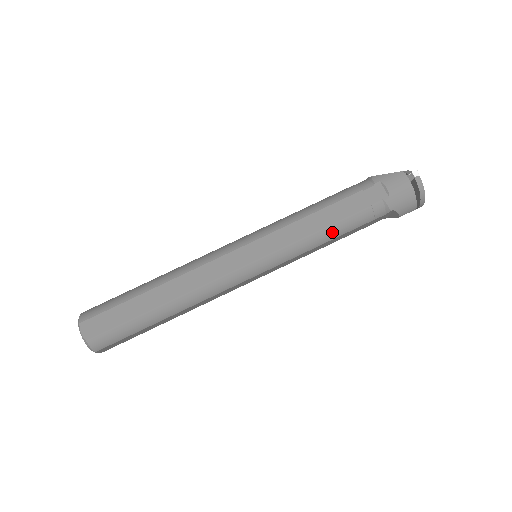
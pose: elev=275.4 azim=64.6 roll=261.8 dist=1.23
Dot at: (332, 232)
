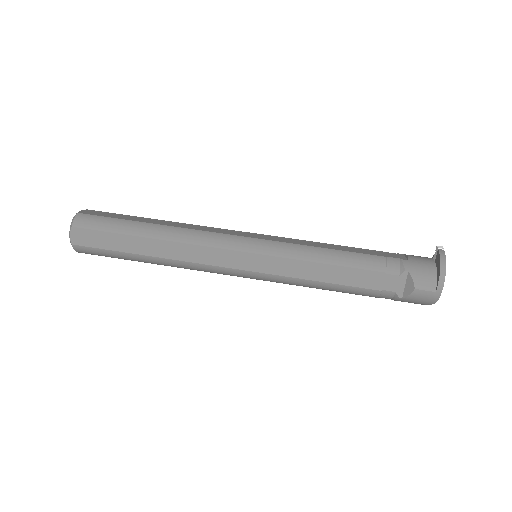
Dot at: (337, 256)
